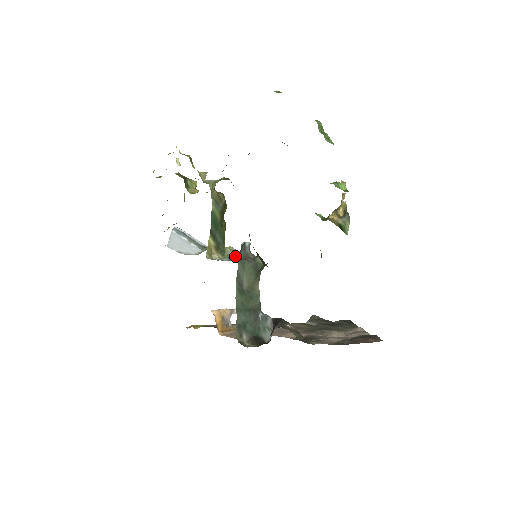
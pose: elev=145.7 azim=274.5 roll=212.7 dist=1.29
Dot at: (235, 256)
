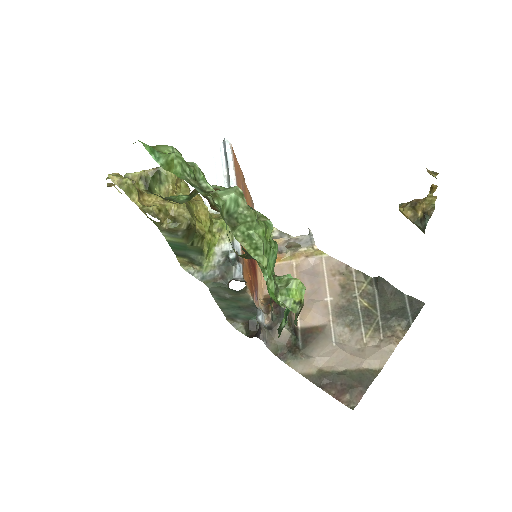
Dot at: (216, 267)
